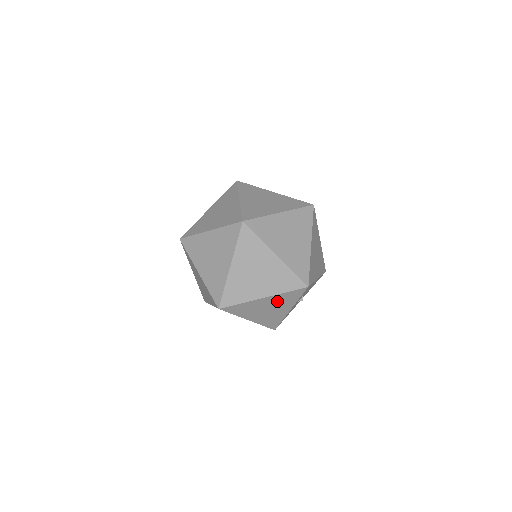
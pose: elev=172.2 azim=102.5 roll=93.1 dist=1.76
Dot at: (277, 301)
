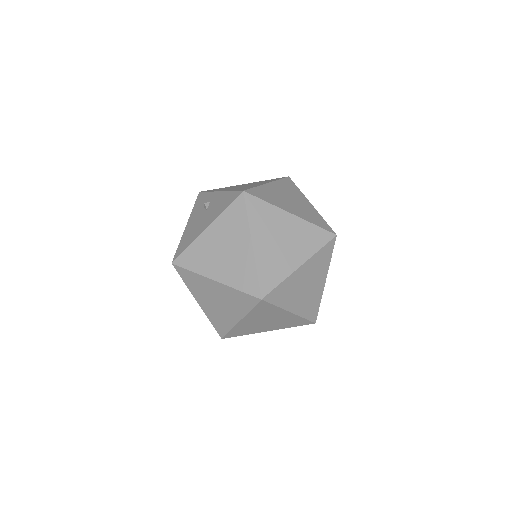
Dot at: occluded
